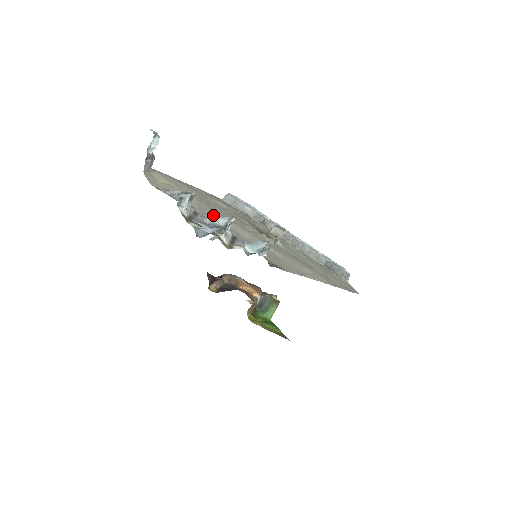
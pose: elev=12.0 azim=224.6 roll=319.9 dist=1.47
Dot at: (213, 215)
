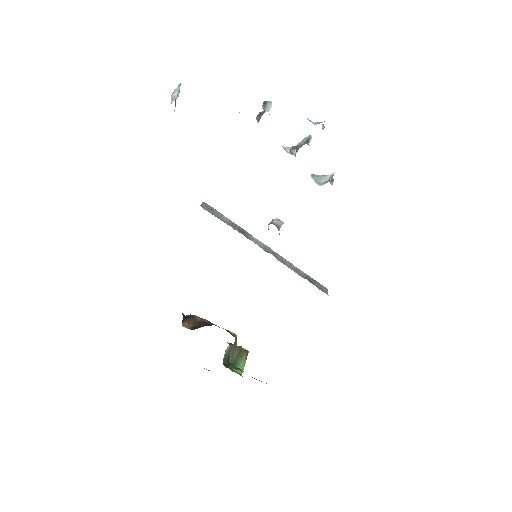
Dot at: occluded
